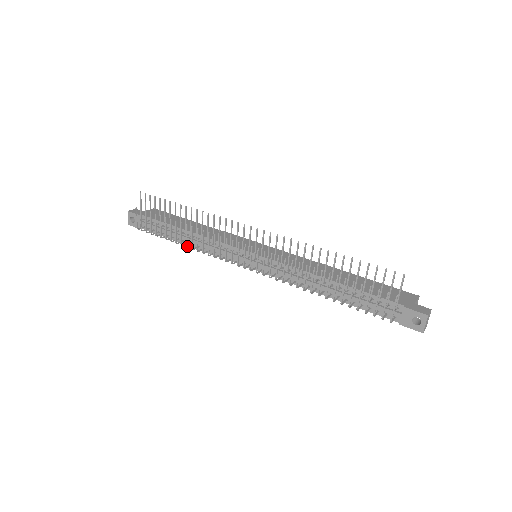
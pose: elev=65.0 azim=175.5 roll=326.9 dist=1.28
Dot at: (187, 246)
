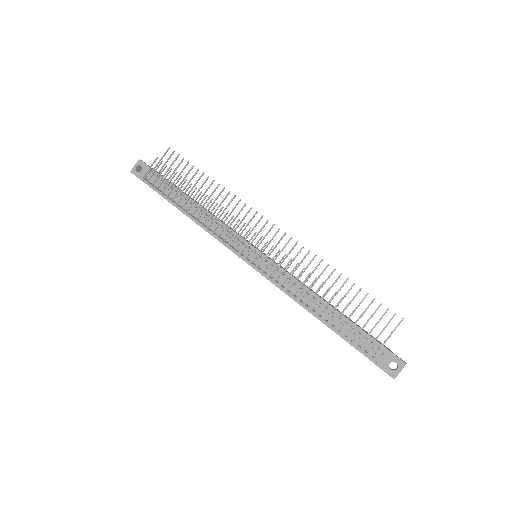
Dot at: occluded
